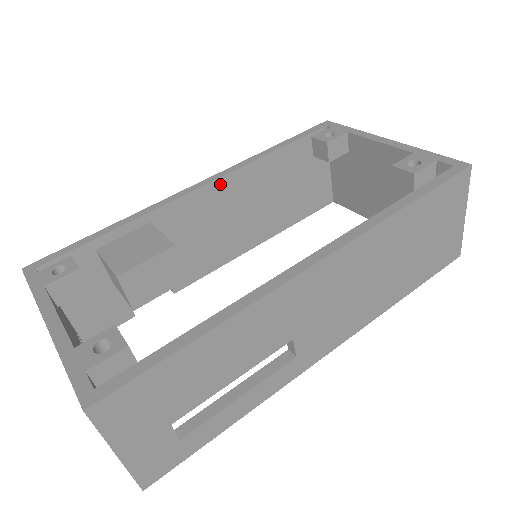
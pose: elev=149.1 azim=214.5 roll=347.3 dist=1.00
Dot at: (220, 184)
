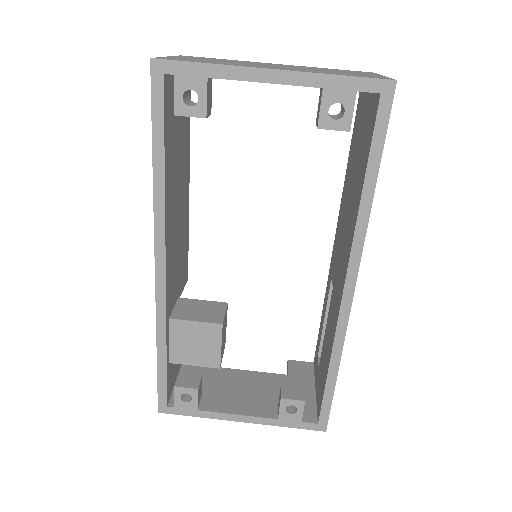
Dot at: (167, 246)
